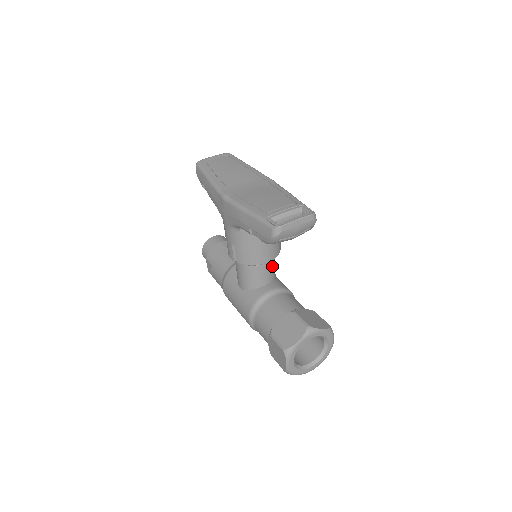
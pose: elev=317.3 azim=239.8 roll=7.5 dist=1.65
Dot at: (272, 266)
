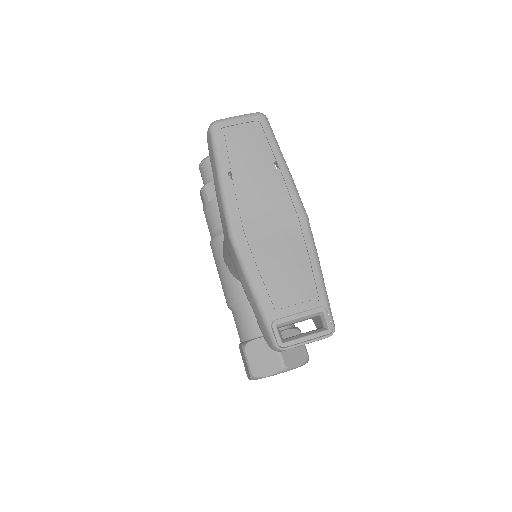
Dot at: occluded
